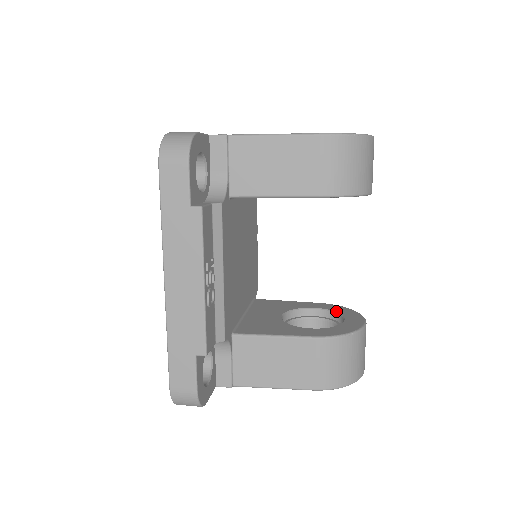
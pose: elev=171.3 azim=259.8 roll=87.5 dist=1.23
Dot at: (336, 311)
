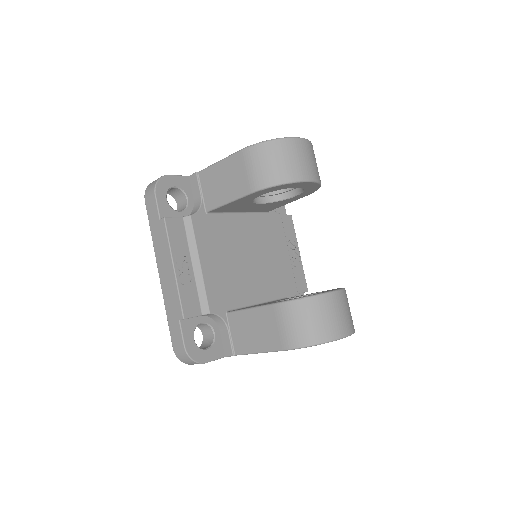
Dot at: occluded
